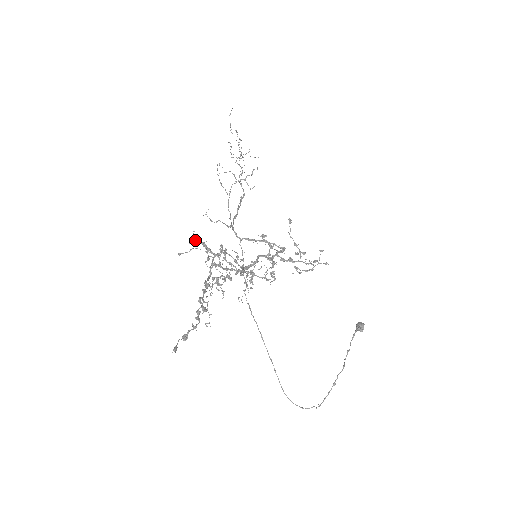
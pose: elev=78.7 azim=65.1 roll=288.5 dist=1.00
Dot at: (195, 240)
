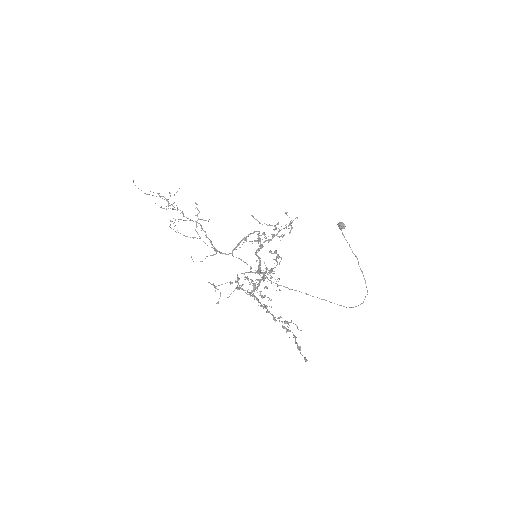
Dot at: occluded
